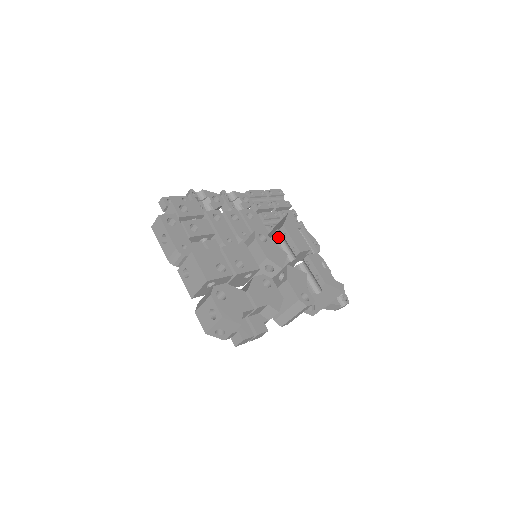
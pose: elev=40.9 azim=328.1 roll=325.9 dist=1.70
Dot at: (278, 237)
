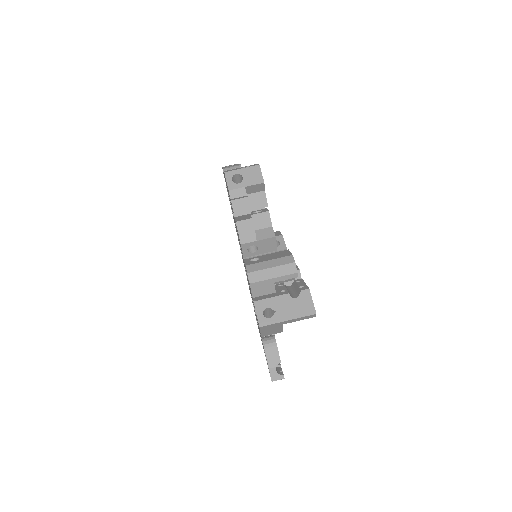
Dot at: occluded
